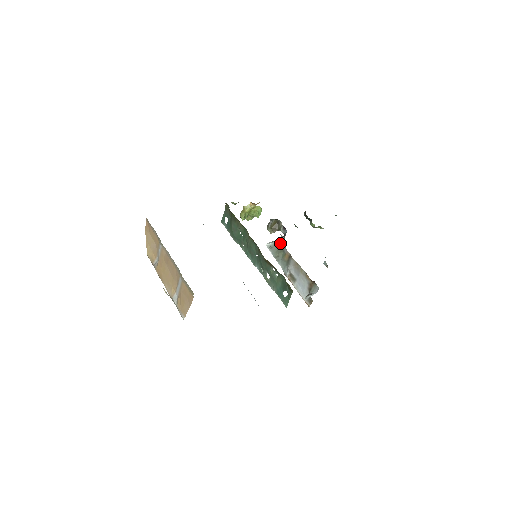
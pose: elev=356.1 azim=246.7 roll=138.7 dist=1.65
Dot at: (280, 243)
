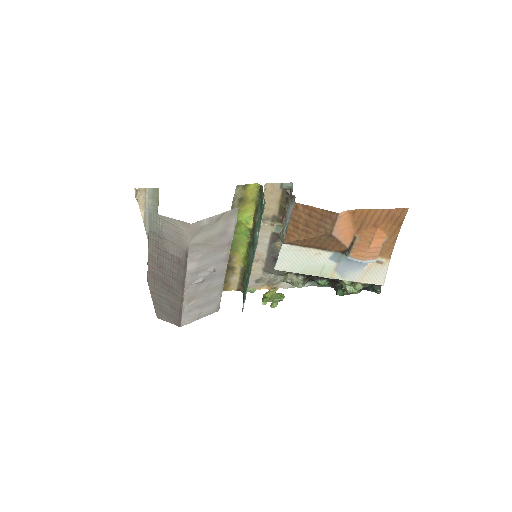
Dot at: occluded
